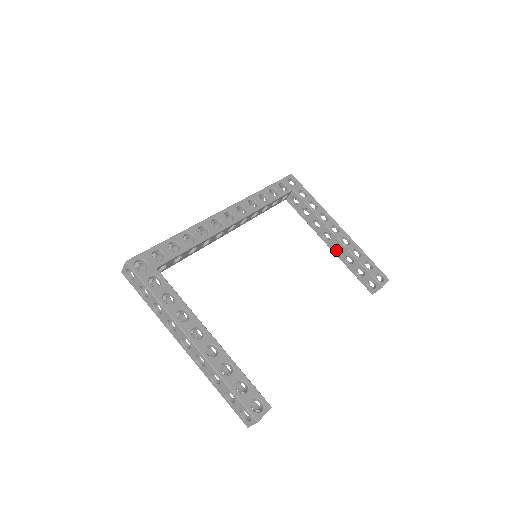
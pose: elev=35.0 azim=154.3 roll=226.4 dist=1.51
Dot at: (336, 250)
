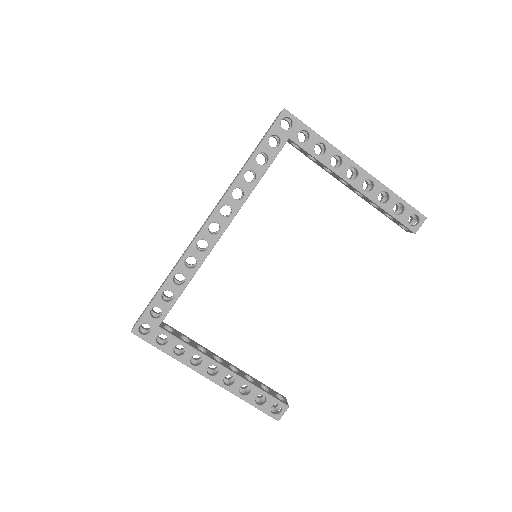
Dot at: (358, 192)
